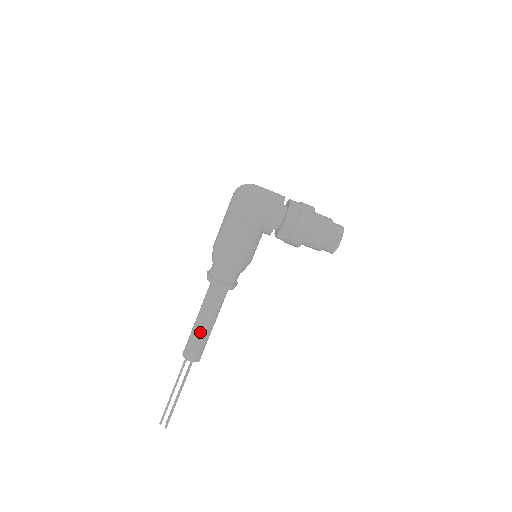
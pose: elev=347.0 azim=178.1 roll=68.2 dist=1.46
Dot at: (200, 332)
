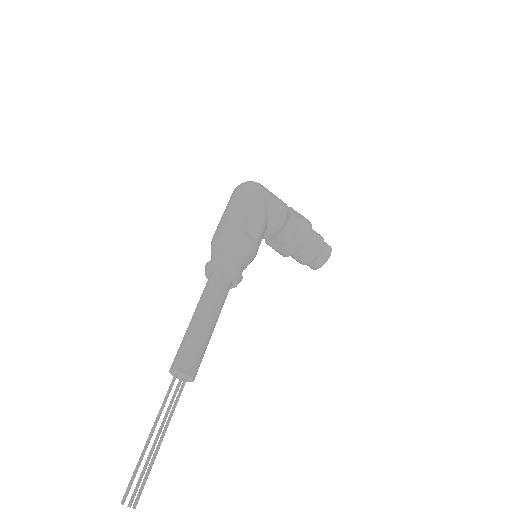
Dot at: (202, 332)
